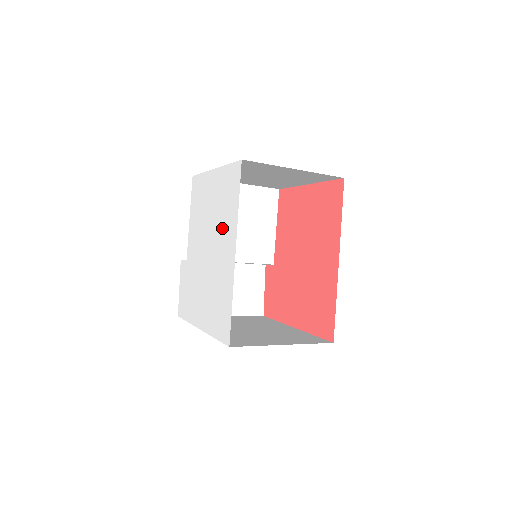
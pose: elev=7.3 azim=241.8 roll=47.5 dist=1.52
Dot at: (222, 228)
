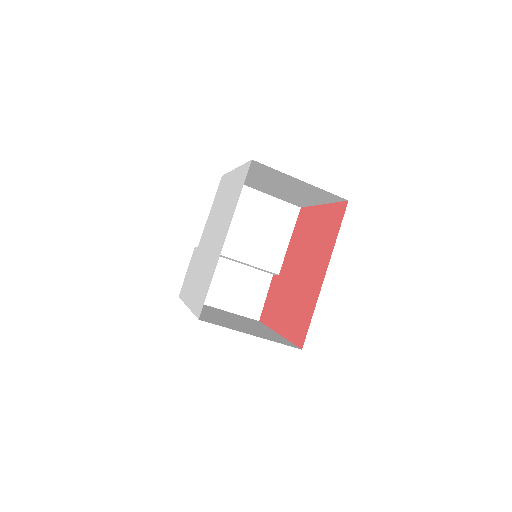
Dot at: (225, 218)
